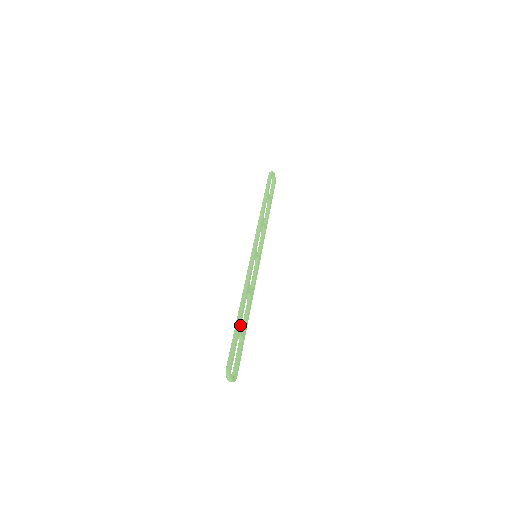
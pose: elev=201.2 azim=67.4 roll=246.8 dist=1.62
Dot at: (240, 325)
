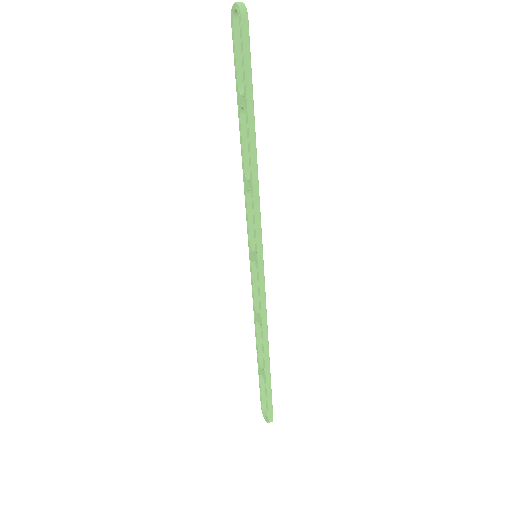
Dot at: (269, 372)
